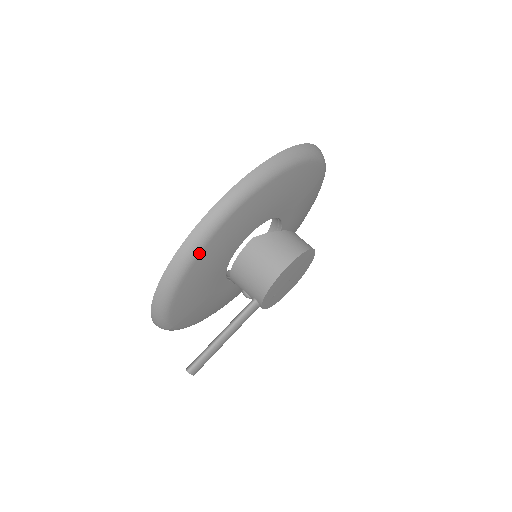
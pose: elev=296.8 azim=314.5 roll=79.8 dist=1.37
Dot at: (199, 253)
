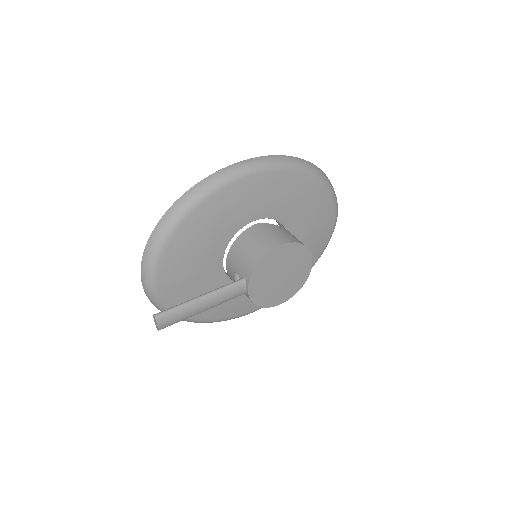
Dot at: (208, 197)
